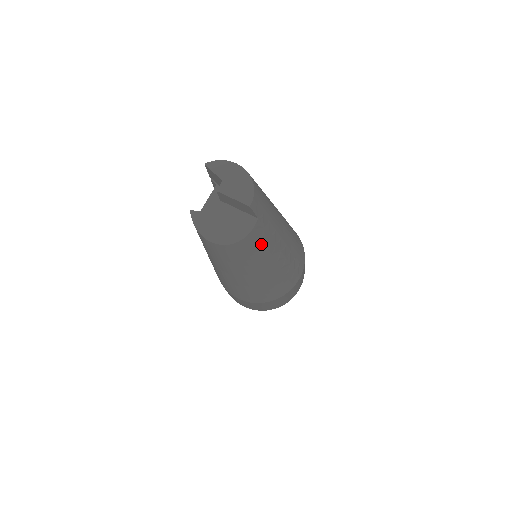
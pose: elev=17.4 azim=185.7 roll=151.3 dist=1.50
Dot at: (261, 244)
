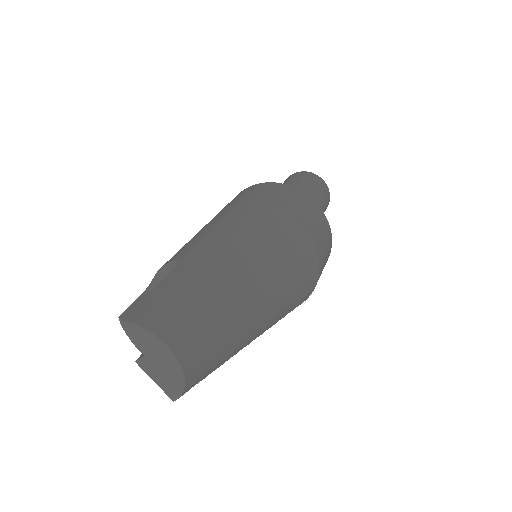
Dot at: occluded
